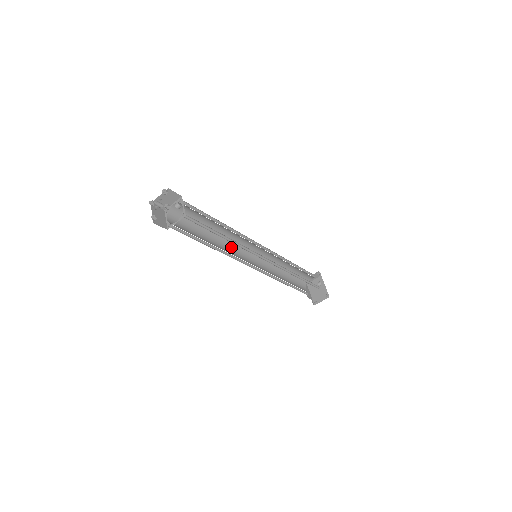
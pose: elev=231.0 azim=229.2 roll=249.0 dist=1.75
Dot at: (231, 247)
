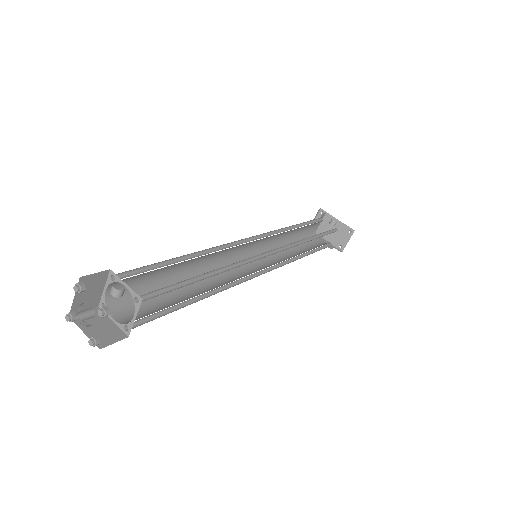
Dot at: occluded
